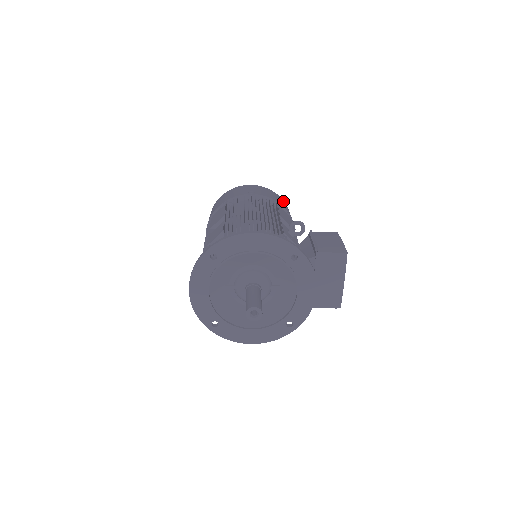
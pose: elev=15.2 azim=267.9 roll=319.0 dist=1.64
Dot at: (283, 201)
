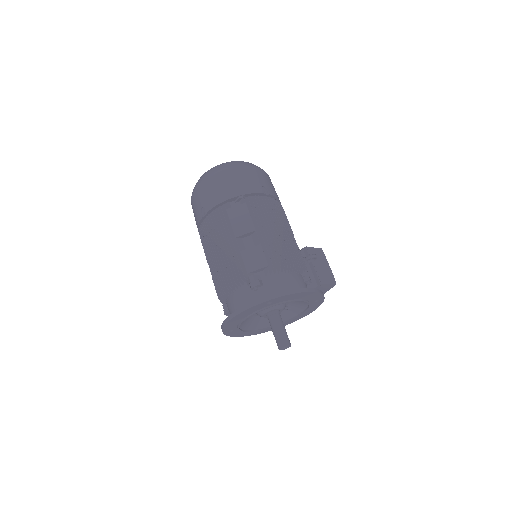
Dot at: occluded
